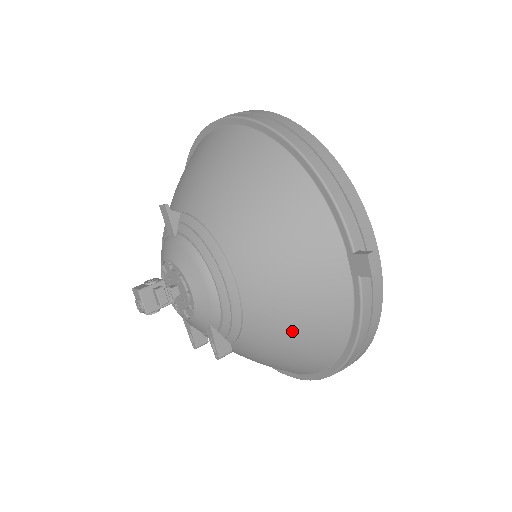
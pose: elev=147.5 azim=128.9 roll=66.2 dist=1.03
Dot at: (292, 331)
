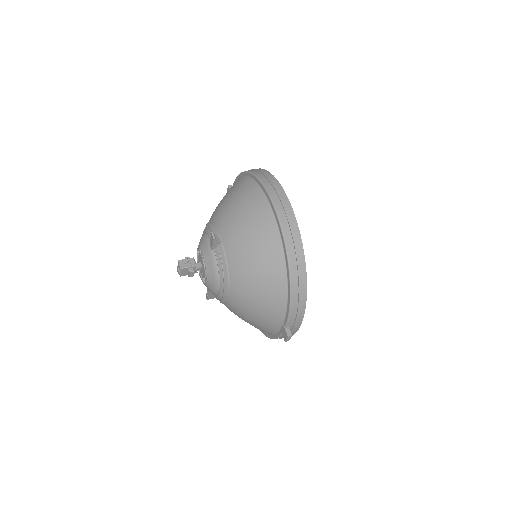
Dot at: (245, 320)
